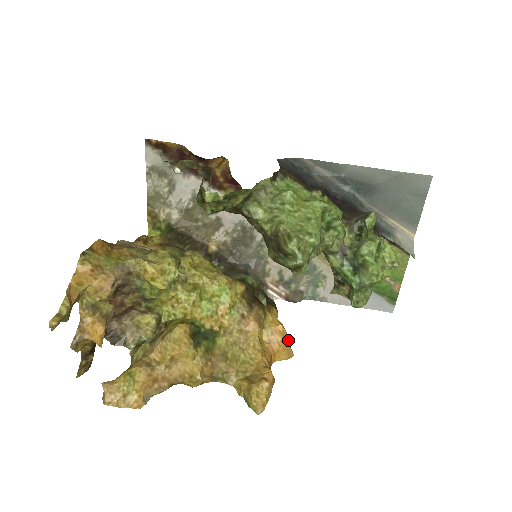
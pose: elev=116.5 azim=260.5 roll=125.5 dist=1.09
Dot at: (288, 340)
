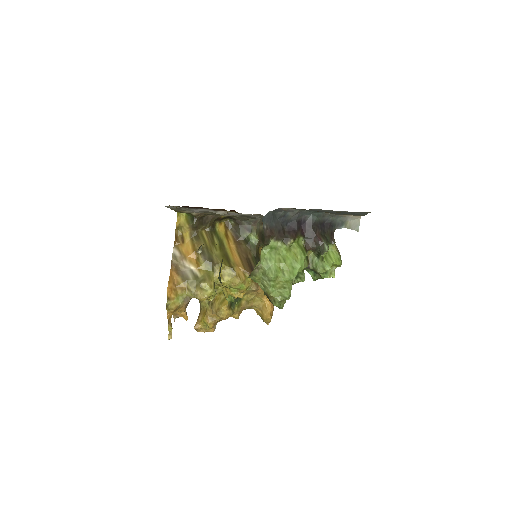
Dot at: occluded
